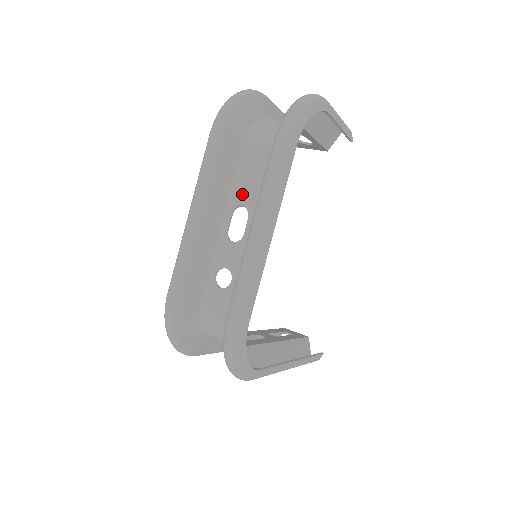
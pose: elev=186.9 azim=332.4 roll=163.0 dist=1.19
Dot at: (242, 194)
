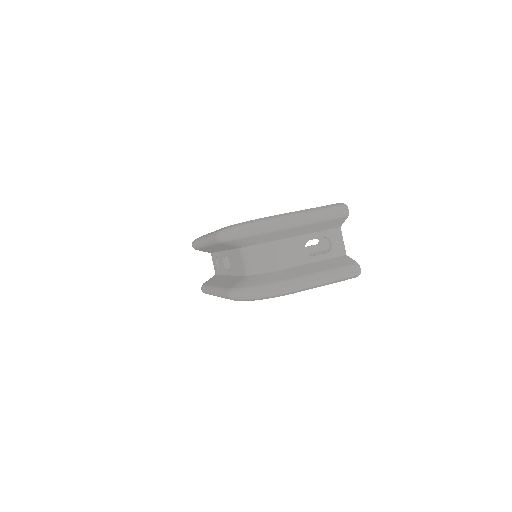
Dot at: (231, 260)
